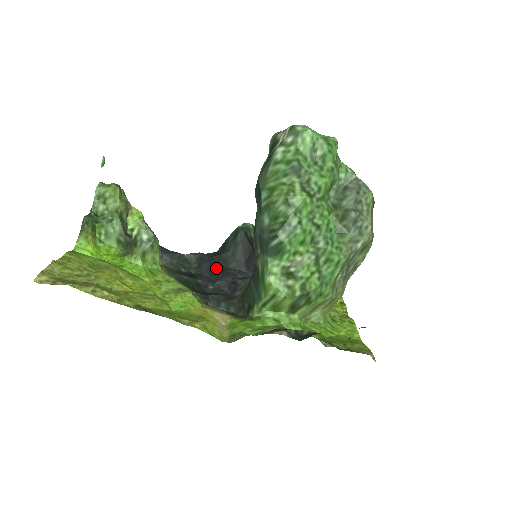
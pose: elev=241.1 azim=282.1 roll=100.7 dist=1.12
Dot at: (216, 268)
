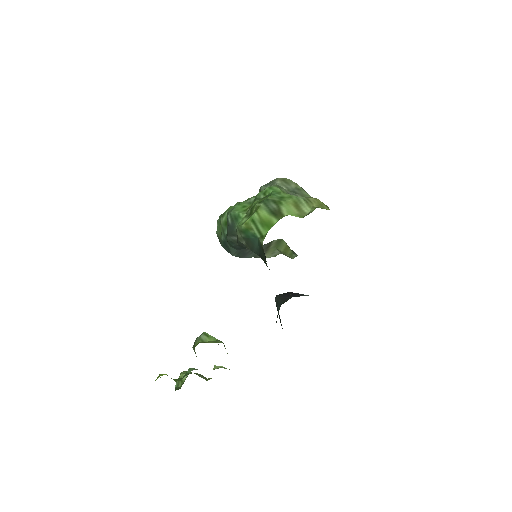
Dot at: occluded
